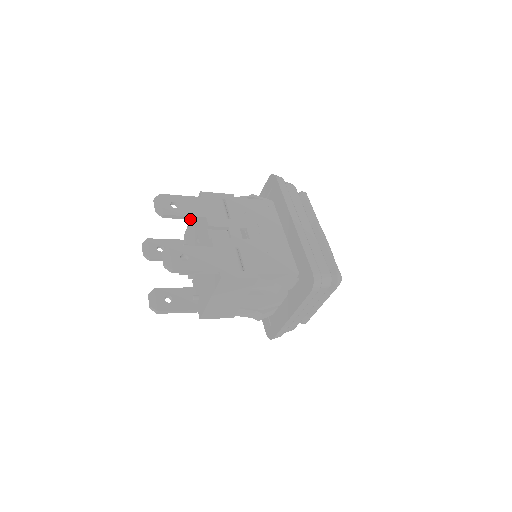
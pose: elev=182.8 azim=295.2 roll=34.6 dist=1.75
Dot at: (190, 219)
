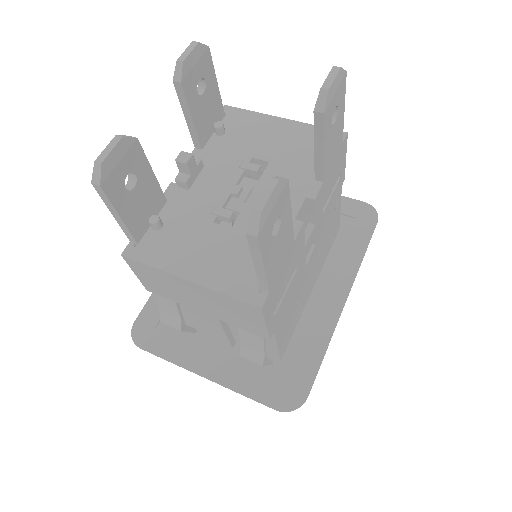
Dot at: (315, 157)
